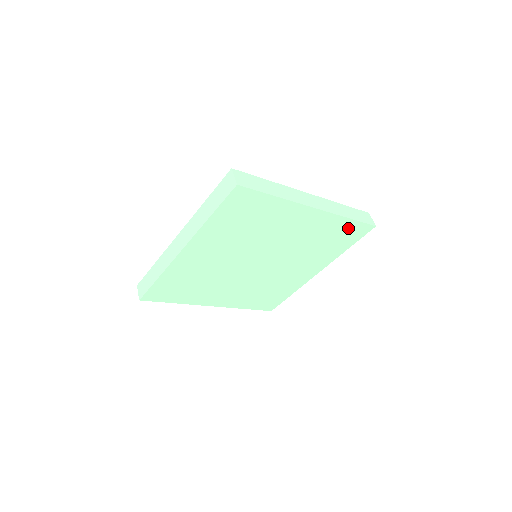
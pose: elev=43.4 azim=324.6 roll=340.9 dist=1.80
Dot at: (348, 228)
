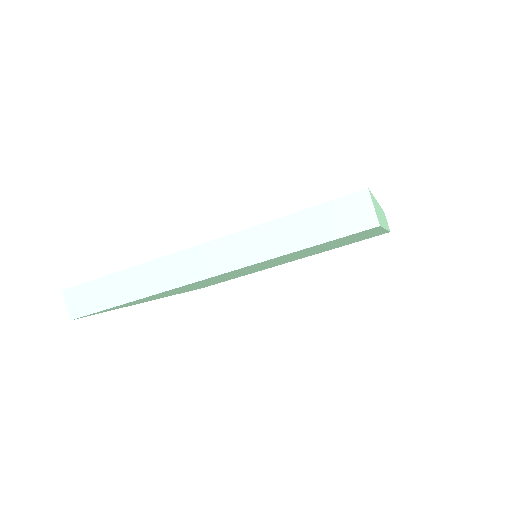
Dot at: occluded
